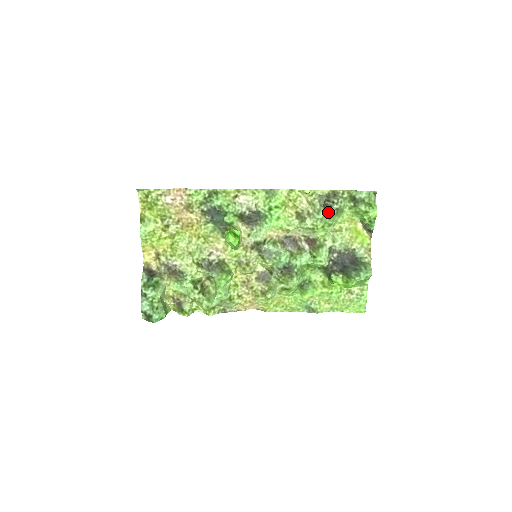
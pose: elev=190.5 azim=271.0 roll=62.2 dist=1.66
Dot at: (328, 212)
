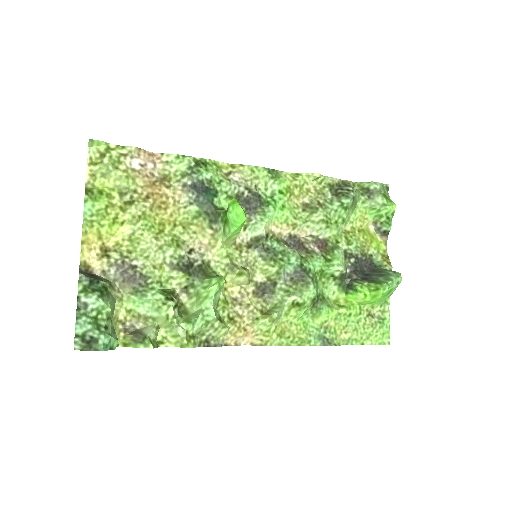
Dot at: (344, 201)
